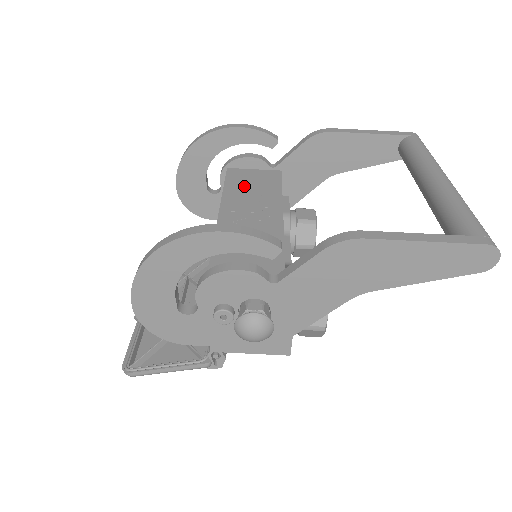
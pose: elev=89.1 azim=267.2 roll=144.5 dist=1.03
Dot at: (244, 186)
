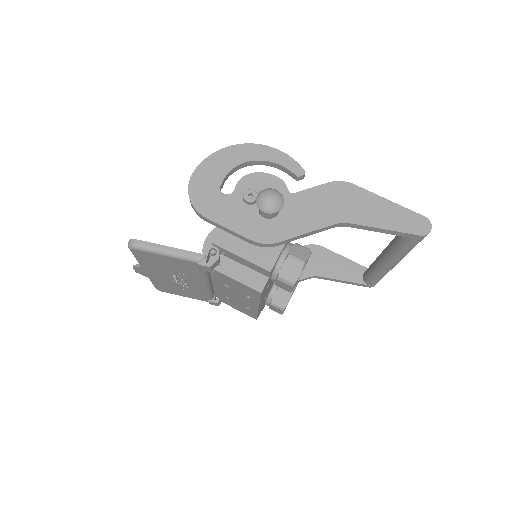
Dot at: occluded
